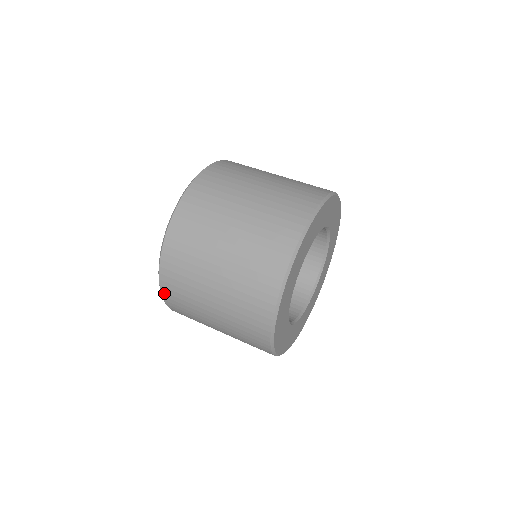
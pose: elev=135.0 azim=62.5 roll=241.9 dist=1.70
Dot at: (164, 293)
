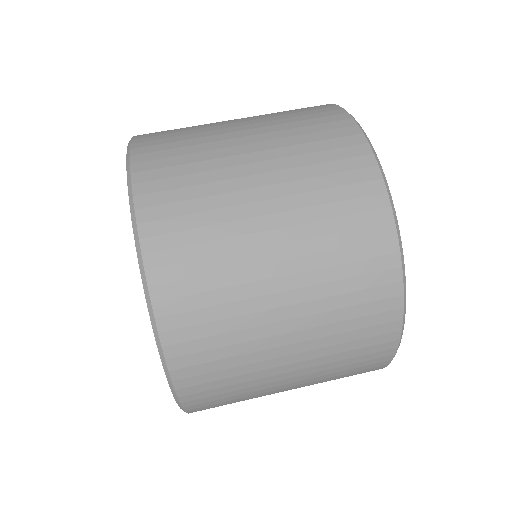
Dot at: (167, 334)
